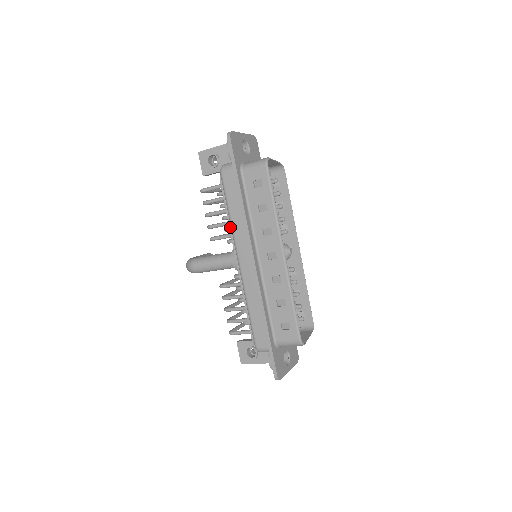
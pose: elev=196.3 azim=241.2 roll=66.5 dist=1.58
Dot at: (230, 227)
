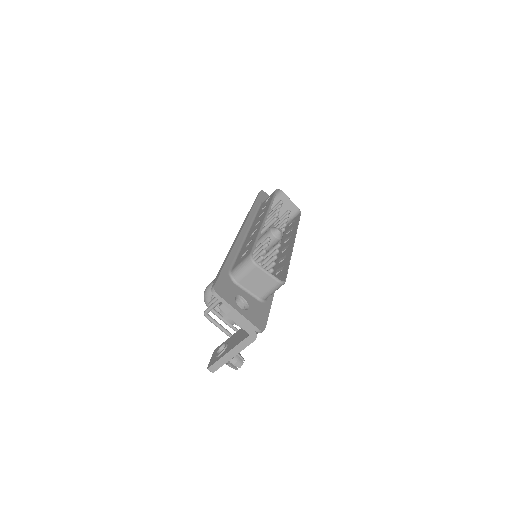
Dot at: occluded
